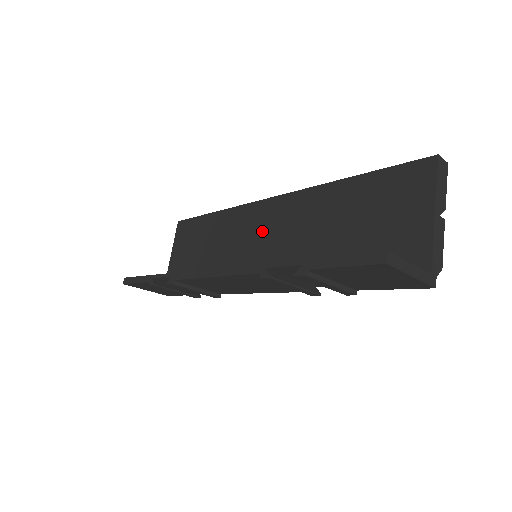
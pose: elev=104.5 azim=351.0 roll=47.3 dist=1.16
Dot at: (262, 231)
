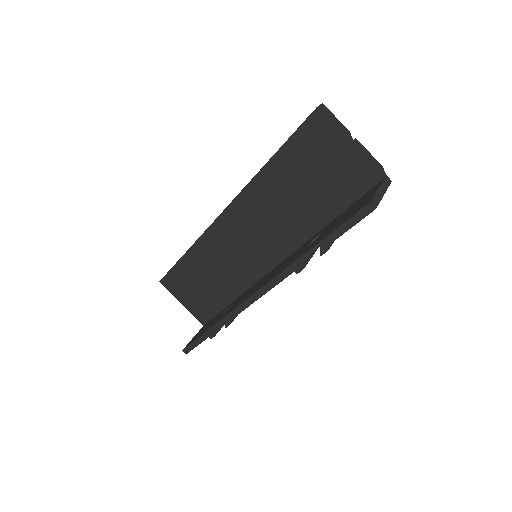
Dot at: (239, 238)
